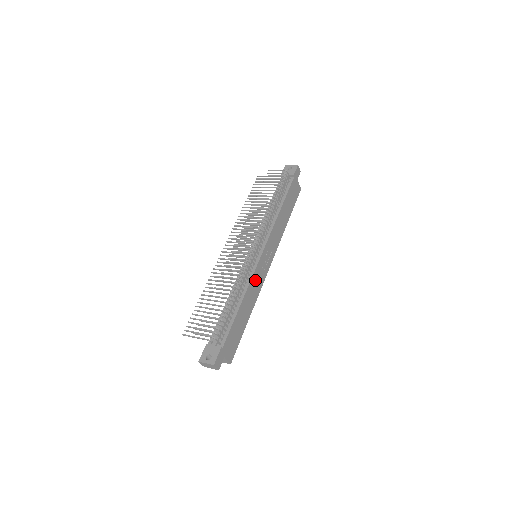
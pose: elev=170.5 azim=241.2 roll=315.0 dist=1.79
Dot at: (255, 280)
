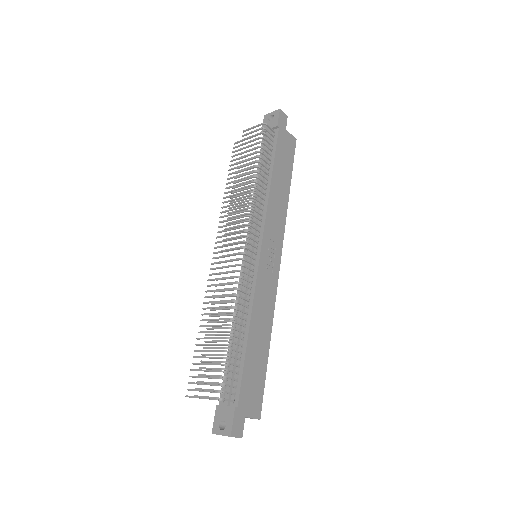
Dot at: (261, 292)
